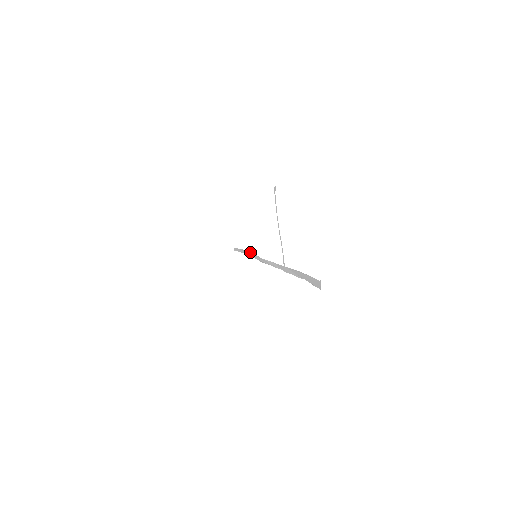
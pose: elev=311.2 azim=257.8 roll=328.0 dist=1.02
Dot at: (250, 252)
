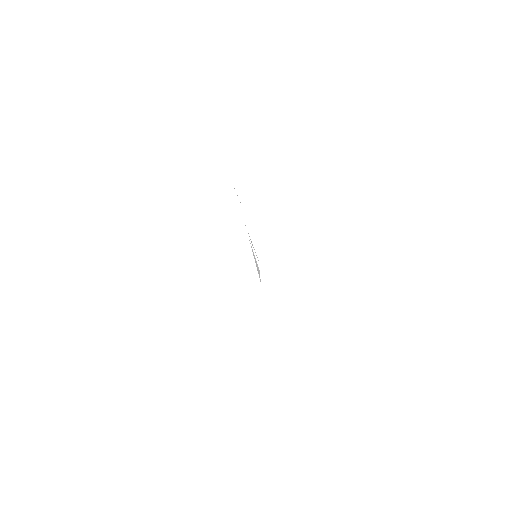
Dot at: occluded
